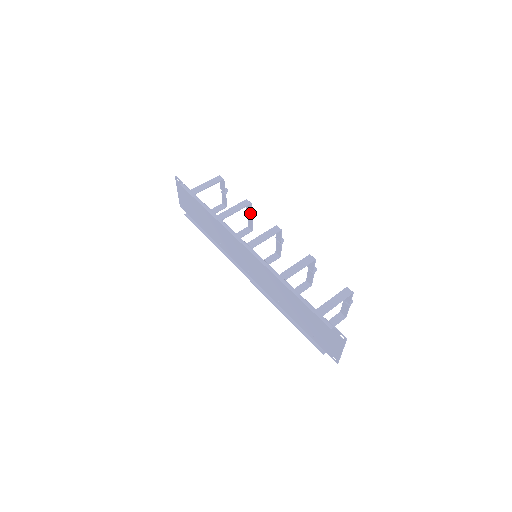
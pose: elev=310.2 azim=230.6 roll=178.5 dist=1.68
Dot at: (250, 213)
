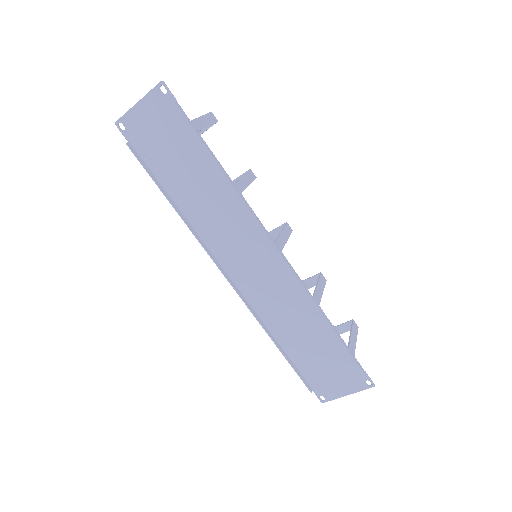
Dot at: occluded
